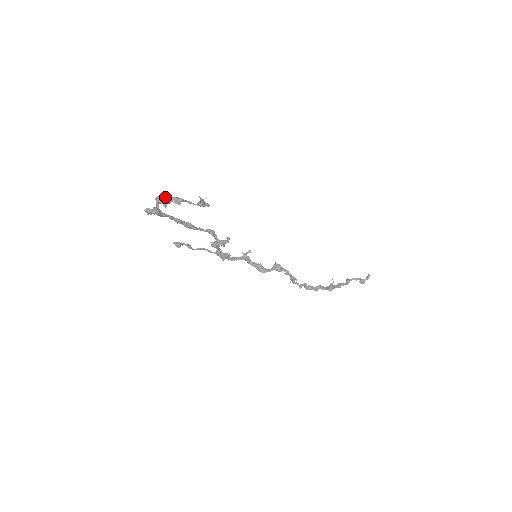
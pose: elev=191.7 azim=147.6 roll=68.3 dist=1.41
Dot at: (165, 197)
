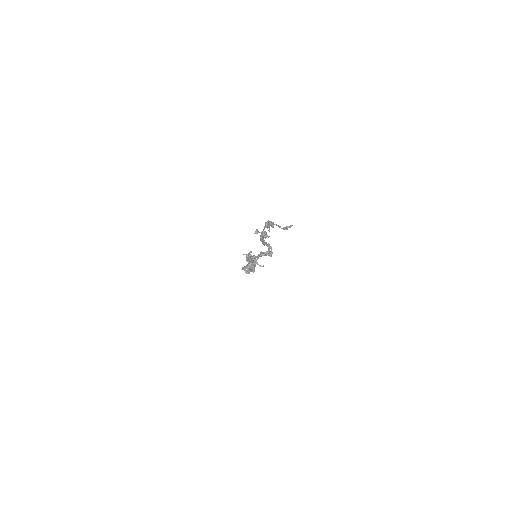
Dot at: (272, 223)
